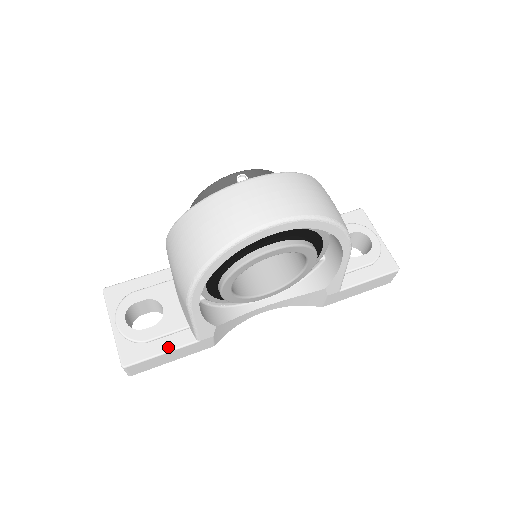
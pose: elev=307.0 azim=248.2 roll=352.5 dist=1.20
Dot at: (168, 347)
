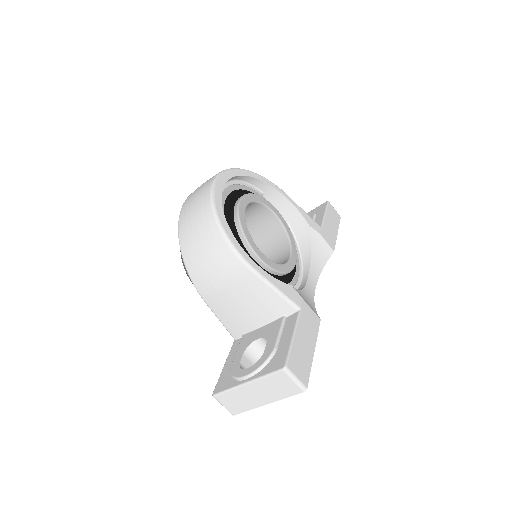
Dot at: (291, 331)
